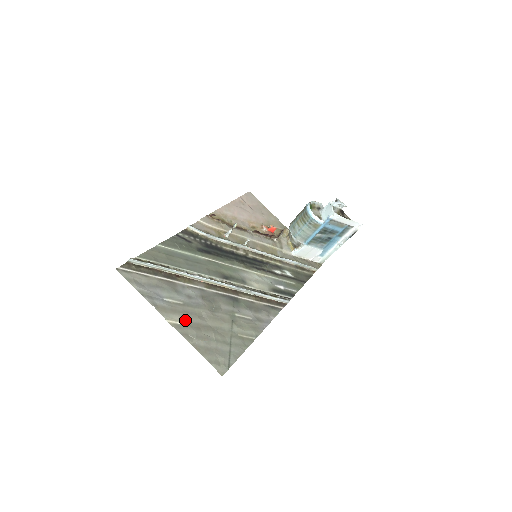
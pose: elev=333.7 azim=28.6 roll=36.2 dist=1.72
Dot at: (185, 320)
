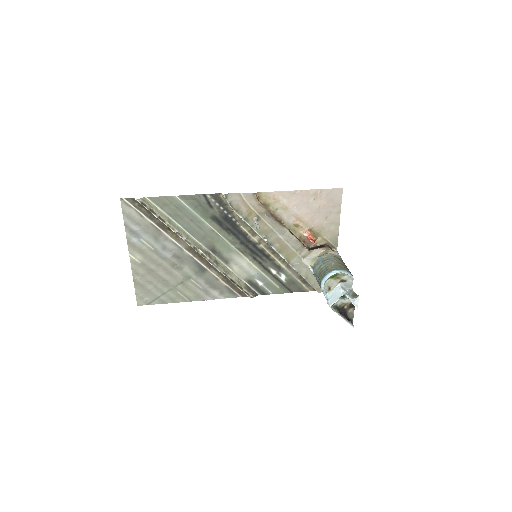
Dot at: (144, 262)
